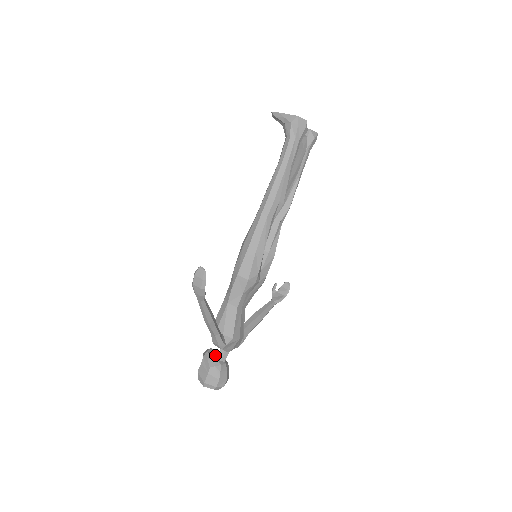
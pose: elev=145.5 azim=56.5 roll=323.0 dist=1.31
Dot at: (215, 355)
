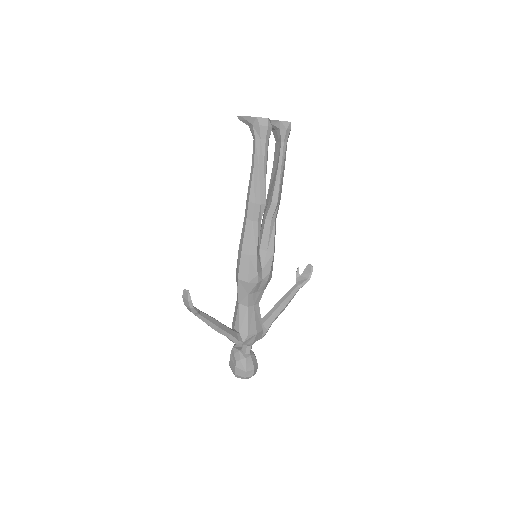
Dot at: (240, 349)
